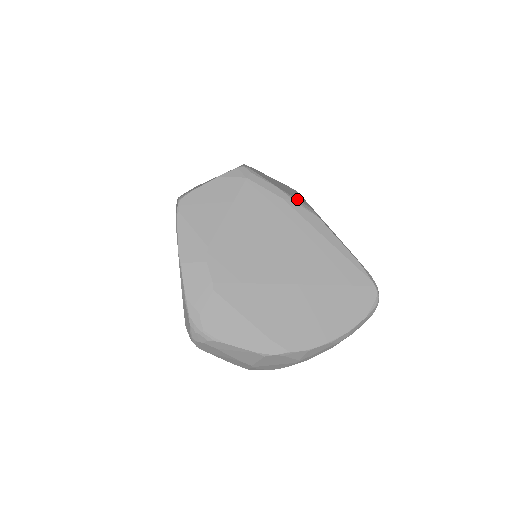
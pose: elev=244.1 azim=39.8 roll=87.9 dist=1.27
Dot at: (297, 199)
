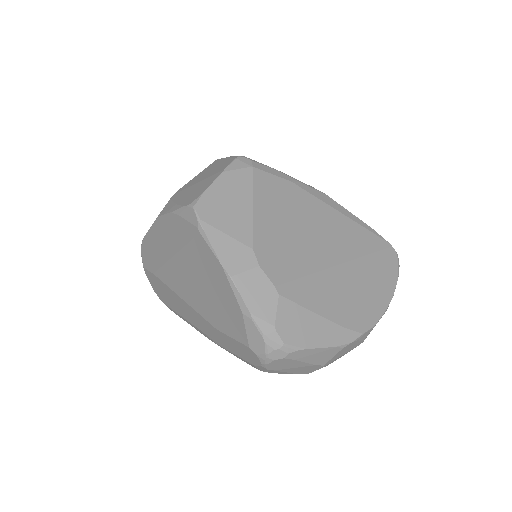
Dot at: (298, 180)
